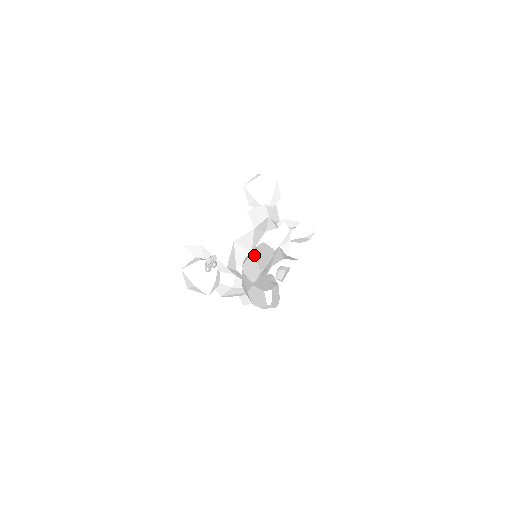
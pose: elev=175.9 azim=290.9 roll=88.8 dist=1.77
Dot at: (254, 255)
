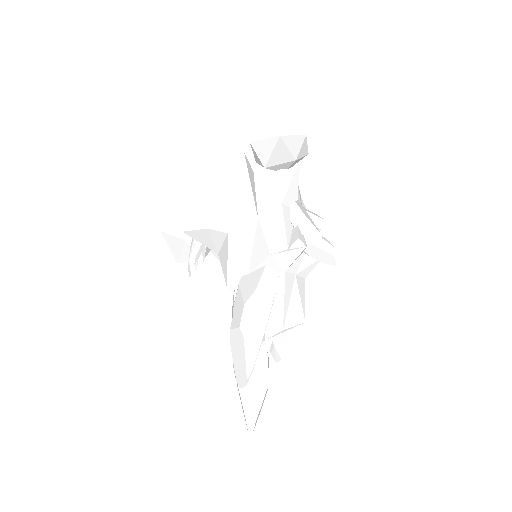
Dot at: (244, 339)
